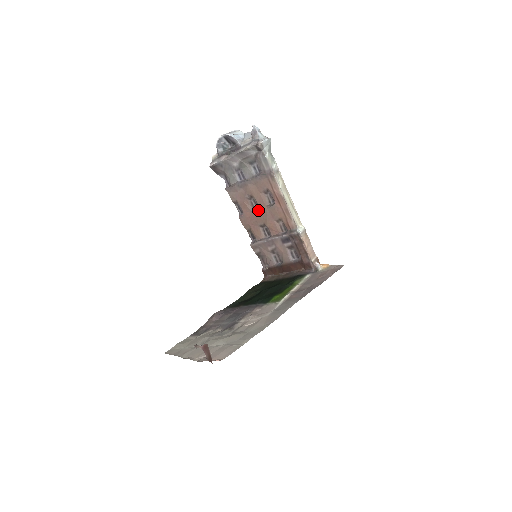
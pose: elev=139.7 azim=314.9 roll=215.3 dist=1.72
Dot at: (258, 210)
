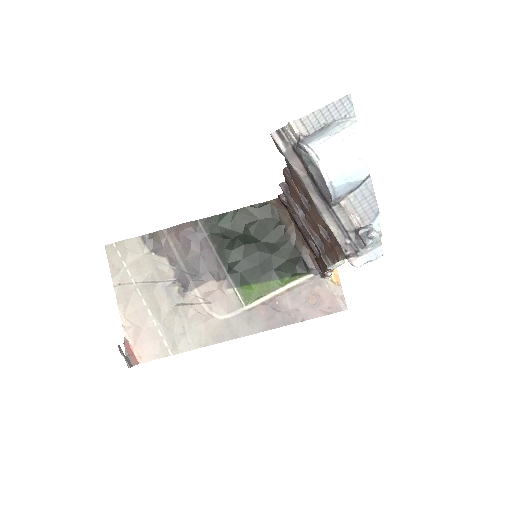
Dot at: (307, 209)
